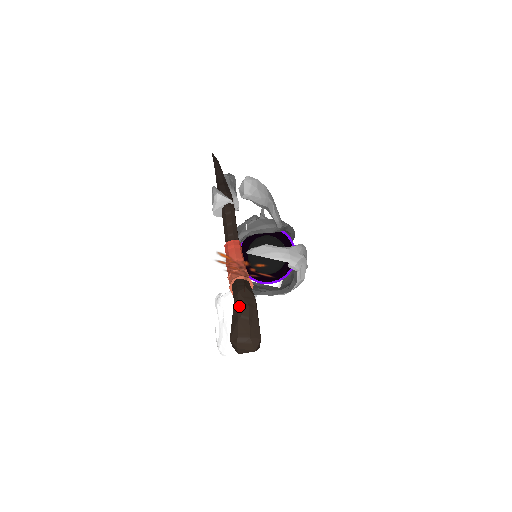
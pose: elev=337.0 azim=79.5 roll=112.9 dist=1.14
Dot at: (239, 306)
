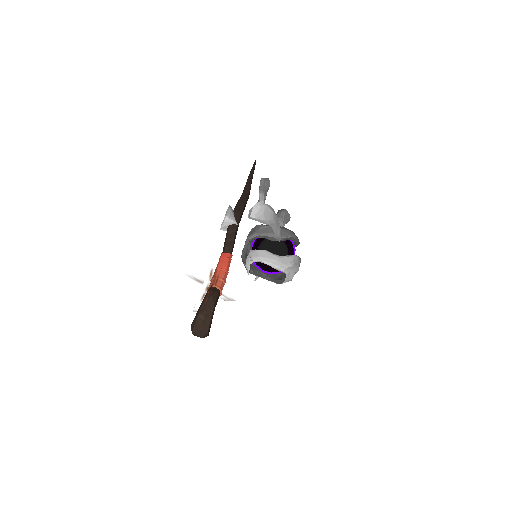
Dot at: occluded
